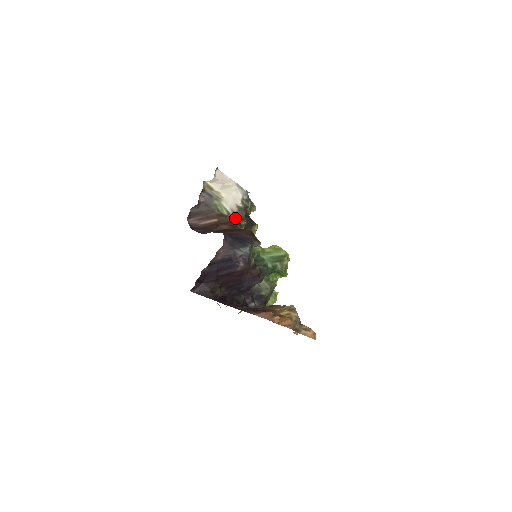
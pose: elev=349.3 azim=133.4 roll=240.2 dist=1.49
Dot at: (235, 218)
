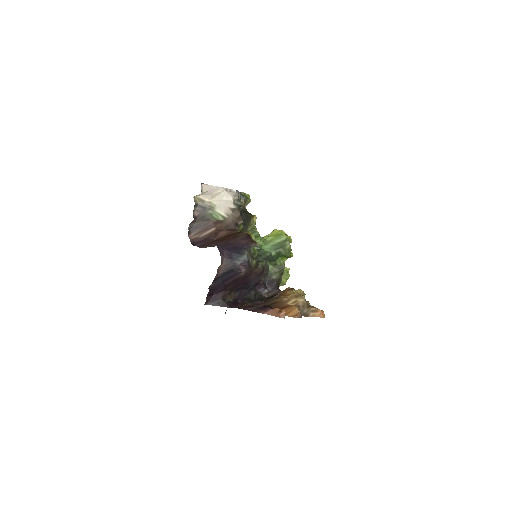
Dot at: (231, 221)
